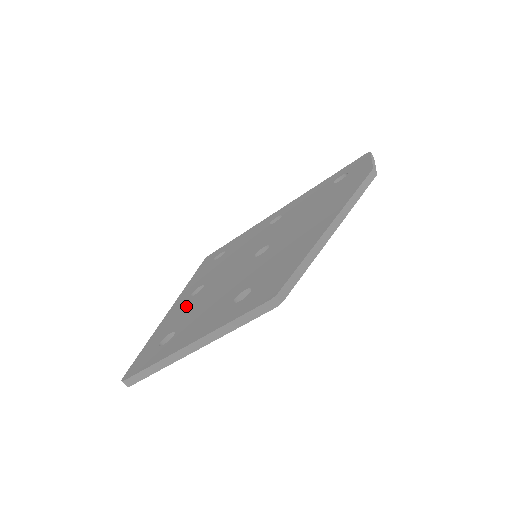
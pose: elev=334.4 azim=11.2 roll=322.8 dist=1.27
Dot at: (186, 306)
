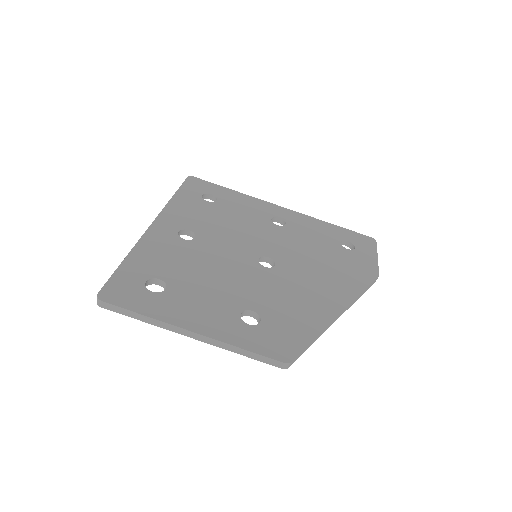
Dot at: (175, 249)
